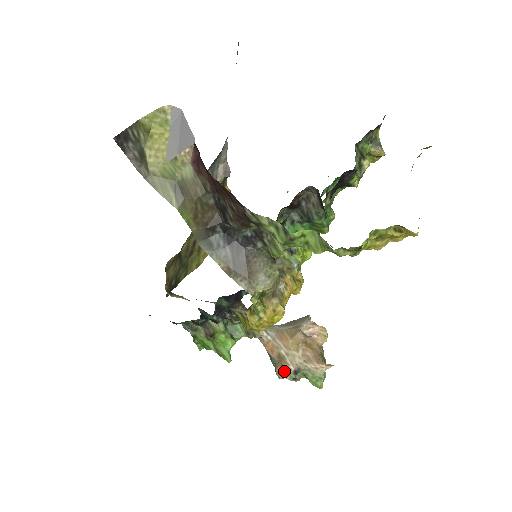
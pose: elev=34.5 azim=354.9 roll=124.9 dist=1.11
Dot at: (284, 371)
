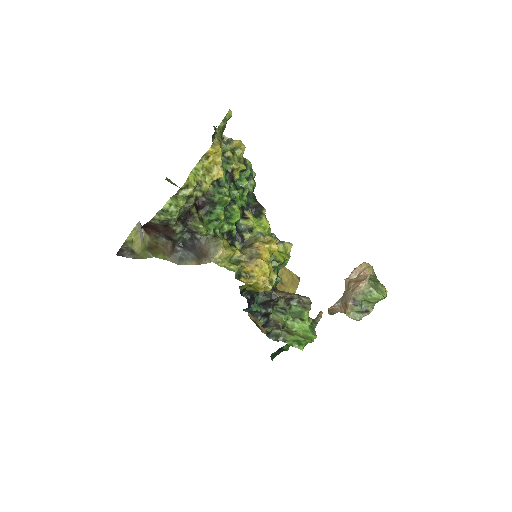
Dot at: (349, 311)
